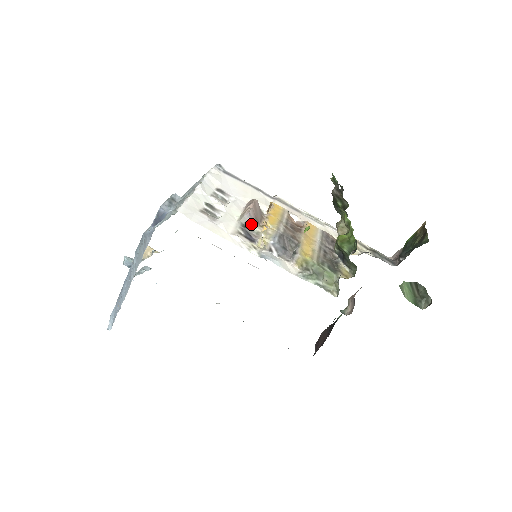
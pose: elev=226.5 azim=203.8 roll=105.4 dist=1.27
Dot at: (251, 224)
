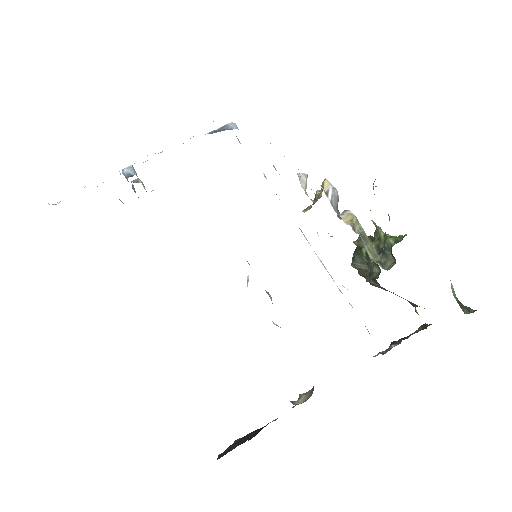
Dot at: (303, 185)
